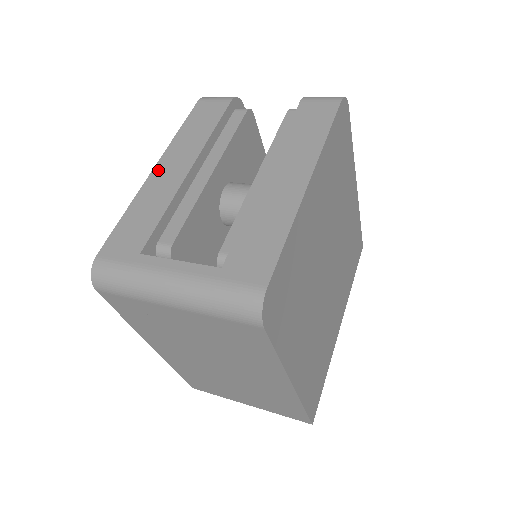
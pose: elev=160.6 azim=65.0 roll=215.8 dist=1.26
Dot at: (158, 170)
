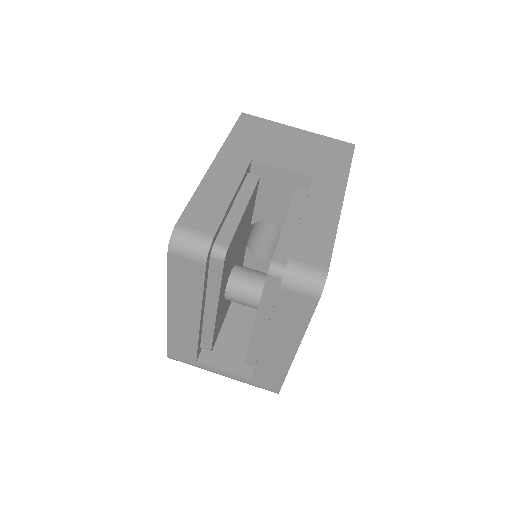
Dot at: (173, 315)
